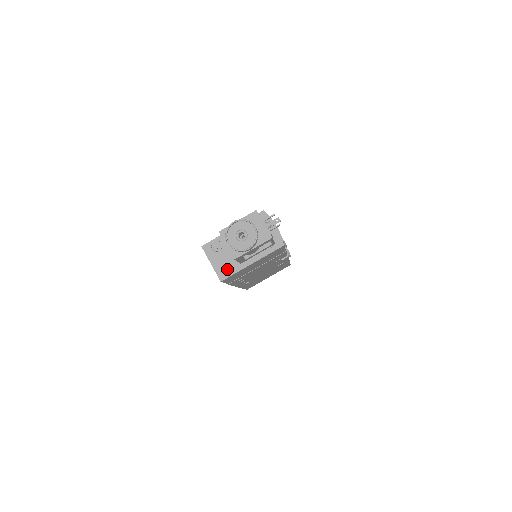
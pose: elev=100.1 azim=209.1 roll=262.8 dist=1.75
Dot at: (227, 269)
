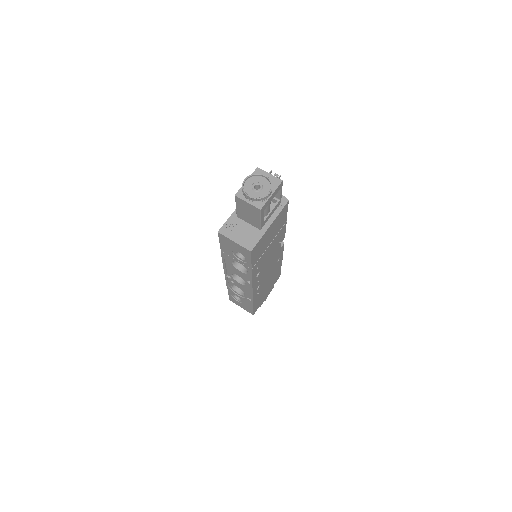
Dot at: (251, 239)
